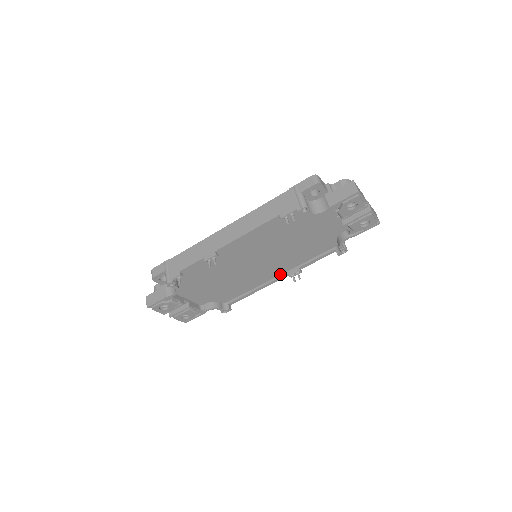
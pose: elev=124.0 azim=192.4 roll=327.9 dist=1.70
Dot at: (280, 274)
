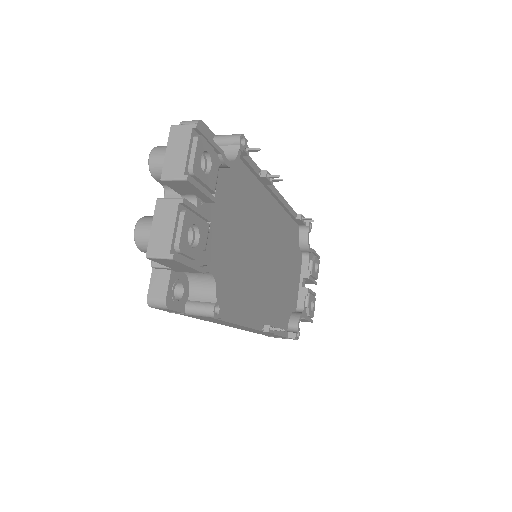
Dot at: (256, 321)
